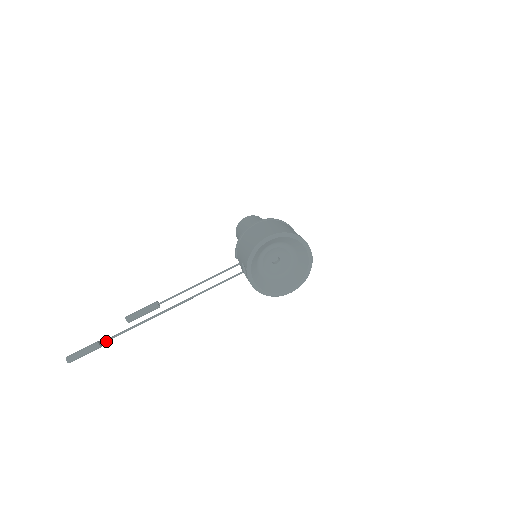
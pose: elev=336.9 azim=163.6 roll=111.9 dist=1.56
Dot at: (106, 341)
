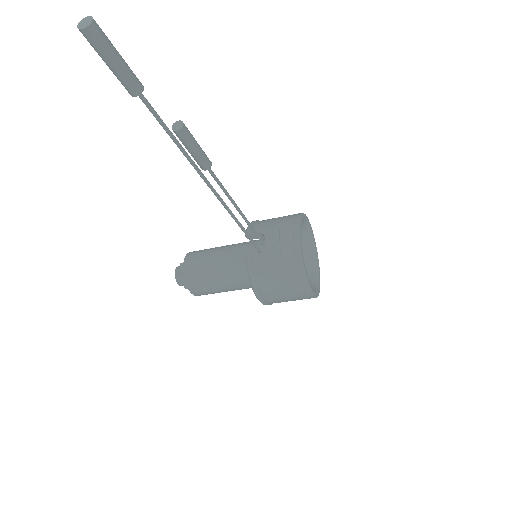
Dot at: (147, 101)
